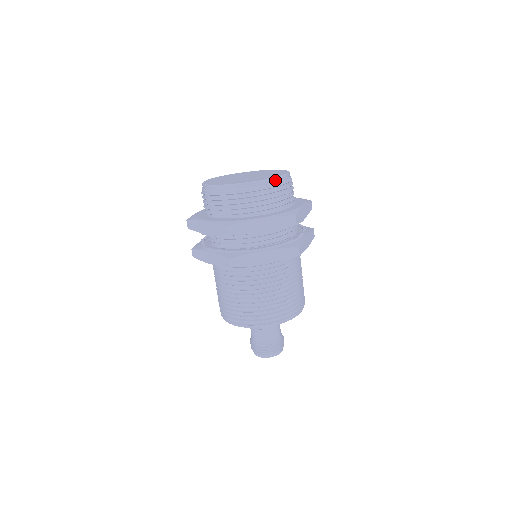
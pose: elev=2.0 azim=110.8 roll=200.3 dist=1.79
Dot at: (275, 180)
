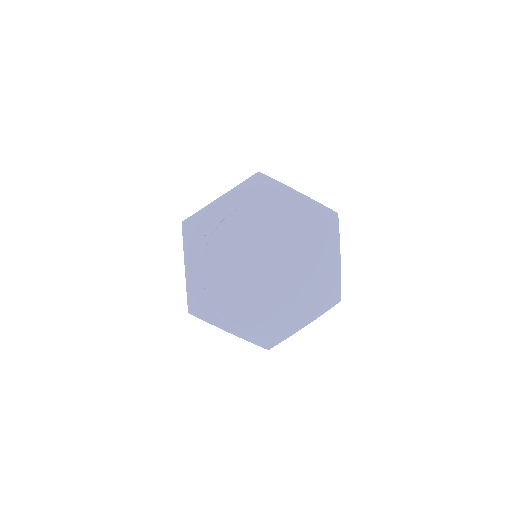
Dot at: (327, 297)
